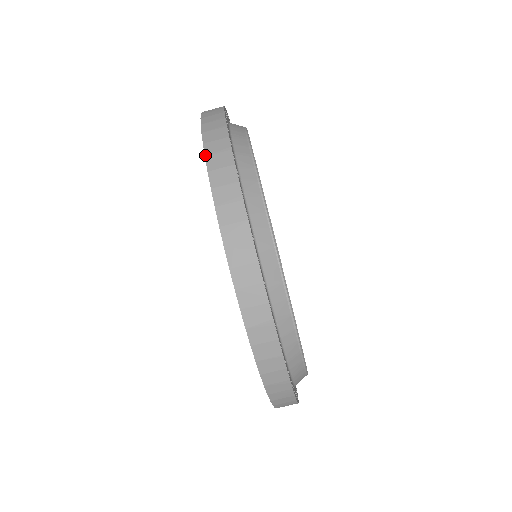
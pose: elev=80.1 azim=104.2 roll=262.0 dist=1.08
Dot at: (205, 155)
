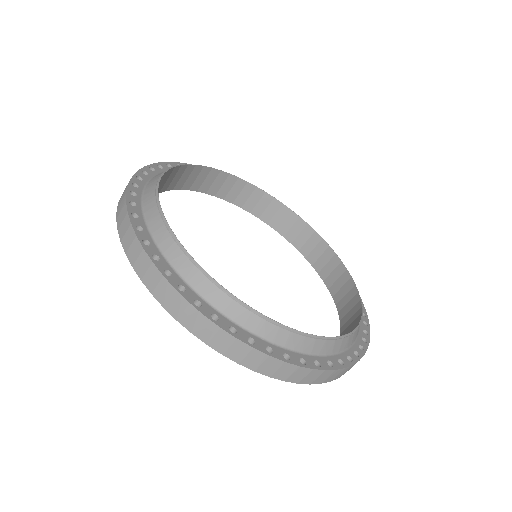
Dot at: occluded
